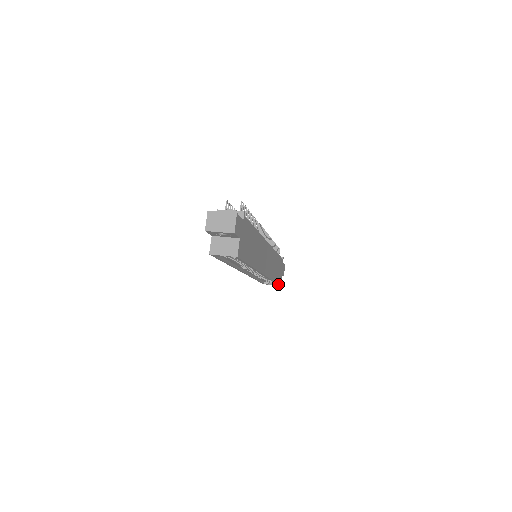
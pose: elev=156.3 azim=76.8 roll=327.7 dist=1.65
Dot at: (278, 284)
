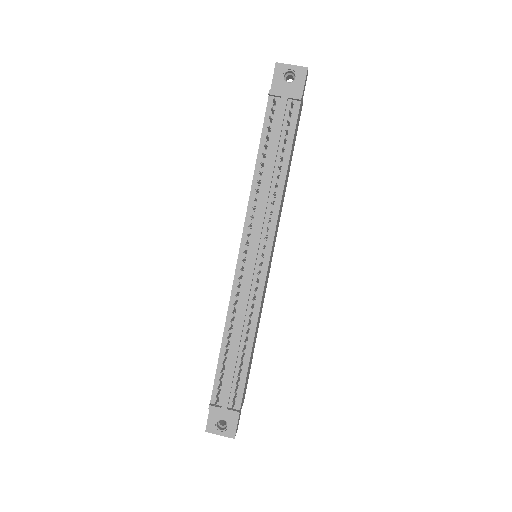
Dot at: occluded
